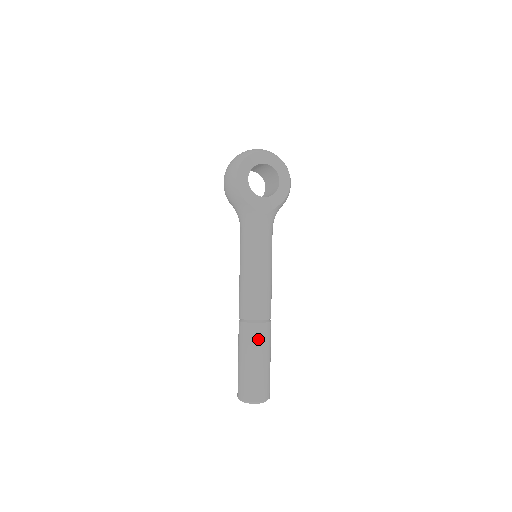
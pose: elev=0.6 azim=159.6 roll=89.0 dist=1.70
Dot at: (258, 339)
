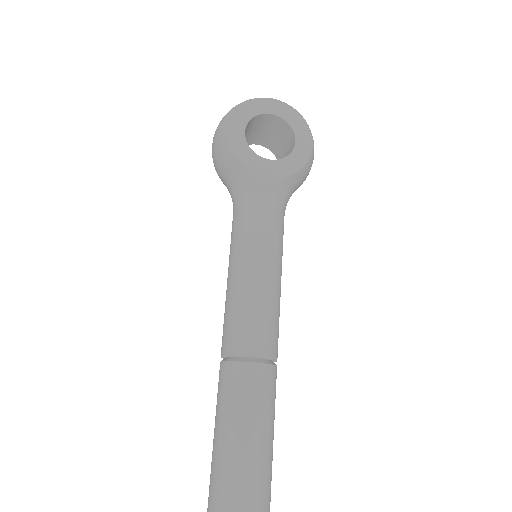
Dot at: (249, 392)
